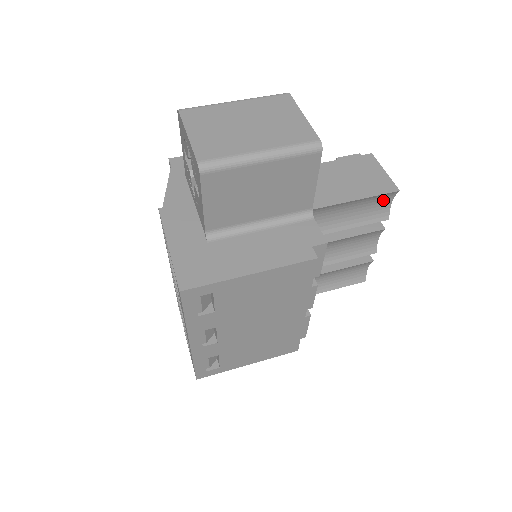
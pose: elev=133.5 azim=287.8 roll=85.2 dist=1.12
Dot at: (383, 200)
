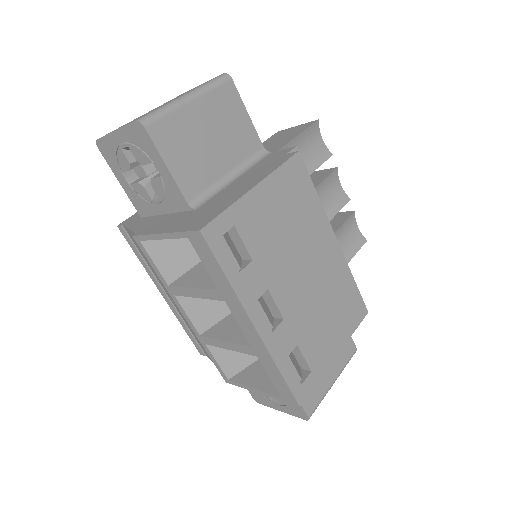
Dot at: (314, 138)
